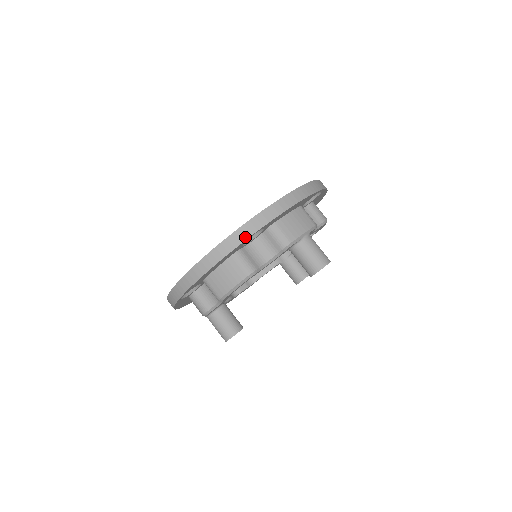
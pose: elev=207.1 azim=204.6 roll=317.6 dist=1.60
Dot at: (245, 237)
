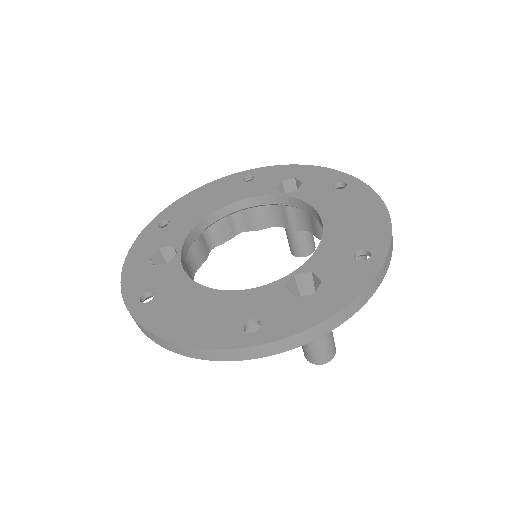
Dot at: (244, 358)
